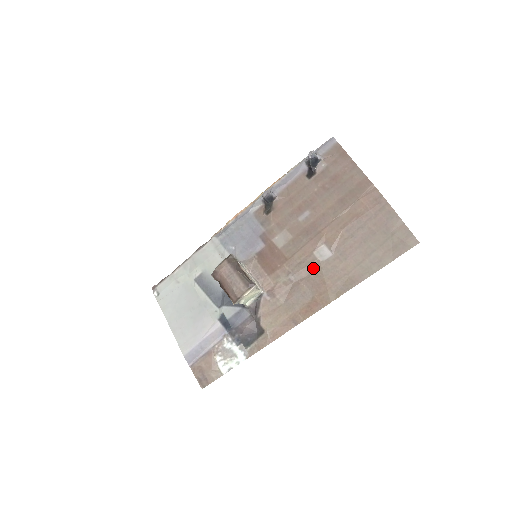
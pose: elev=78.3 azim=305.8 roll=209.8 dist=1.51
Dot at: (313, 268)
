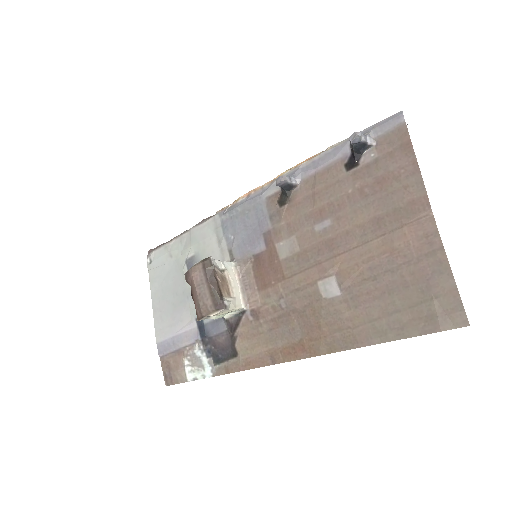
Dot at: (311, 303)
